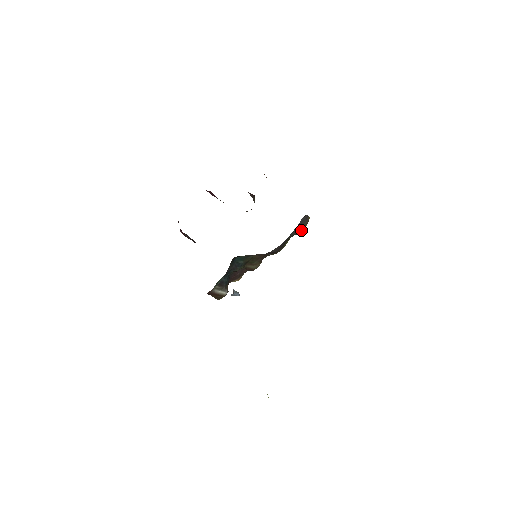
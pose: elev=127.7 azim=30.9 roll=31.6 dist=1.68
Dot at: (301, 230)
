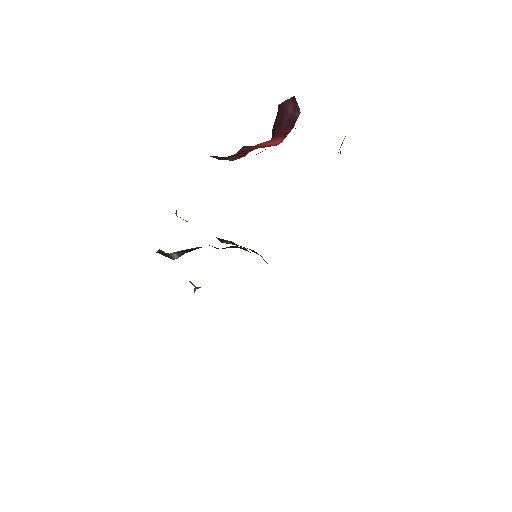
Dot at: occluded
